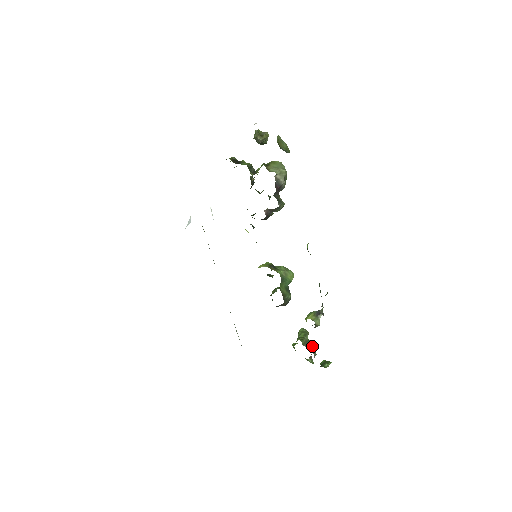
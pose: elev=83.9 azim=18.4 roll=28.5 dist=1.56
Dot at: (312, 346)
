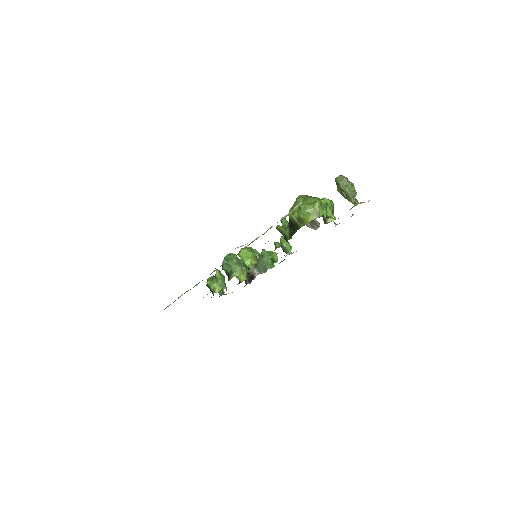
Dot at: occluded
